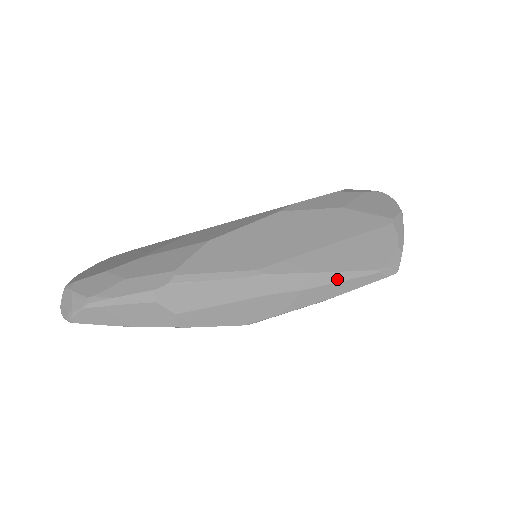
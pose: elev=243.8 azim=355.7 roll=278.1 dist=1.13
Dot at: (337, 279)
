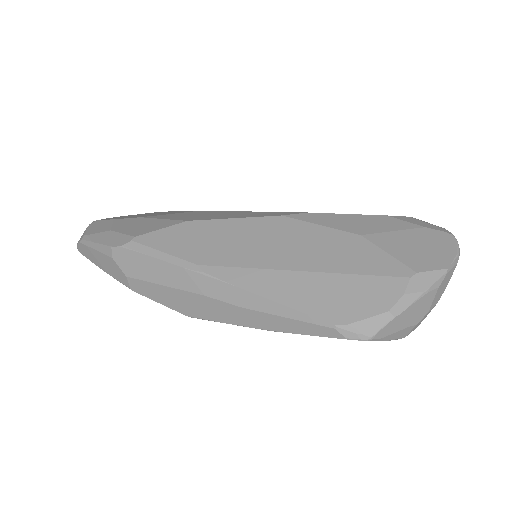
Dot at: (279, 312)
